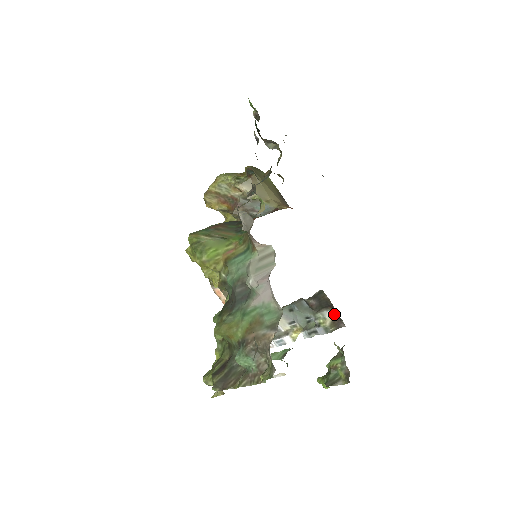
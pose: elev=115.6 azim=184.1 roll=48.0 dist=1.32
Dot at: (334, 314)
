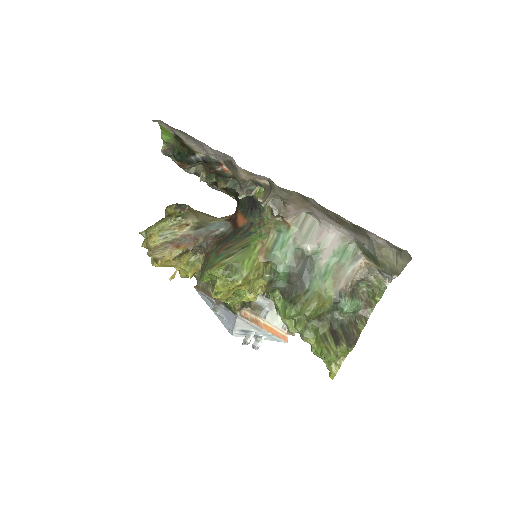
Dot at: occluded
